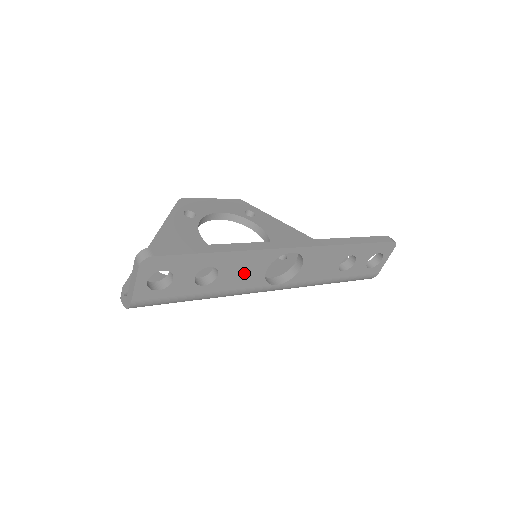
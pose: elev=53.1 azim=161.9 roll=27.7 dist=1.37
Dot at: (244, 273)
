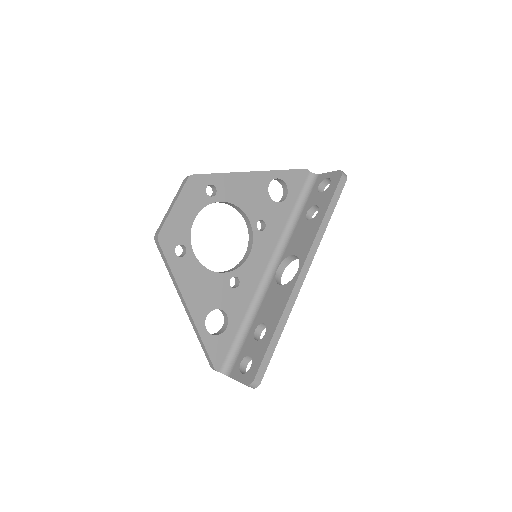
Dot at: occluded
